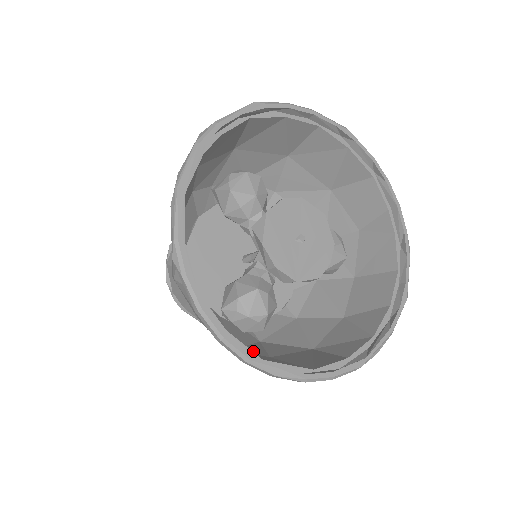
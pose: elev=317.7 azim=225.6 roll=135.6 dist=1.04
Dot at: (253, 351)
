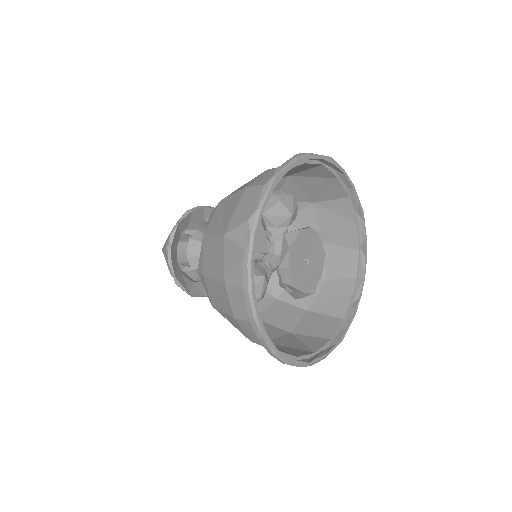
Dot at: occluded
